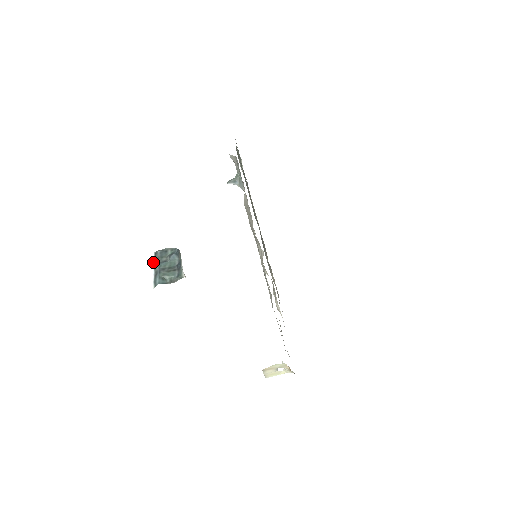
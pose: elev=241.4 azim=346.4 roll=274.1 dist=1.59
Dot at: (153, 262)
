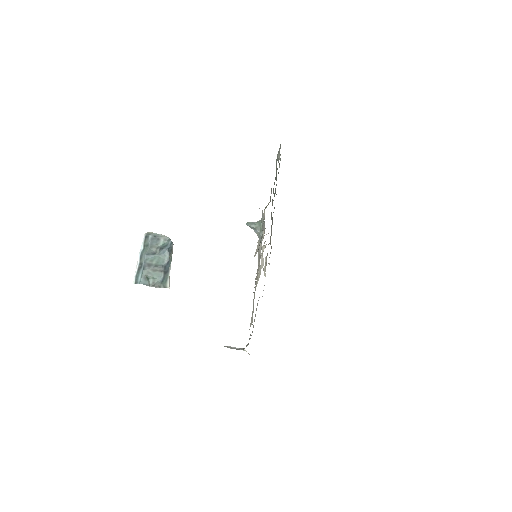
Dot at: (141, 247)
